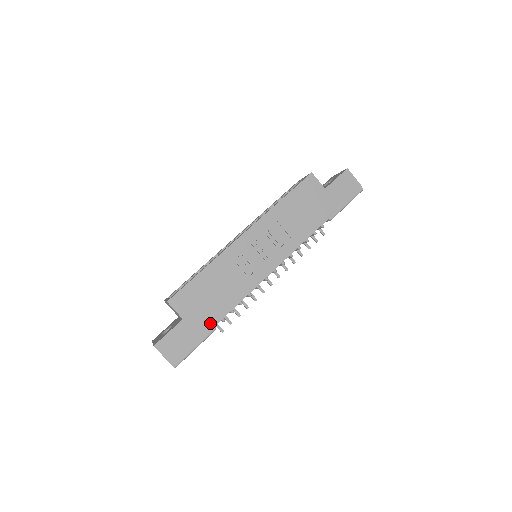
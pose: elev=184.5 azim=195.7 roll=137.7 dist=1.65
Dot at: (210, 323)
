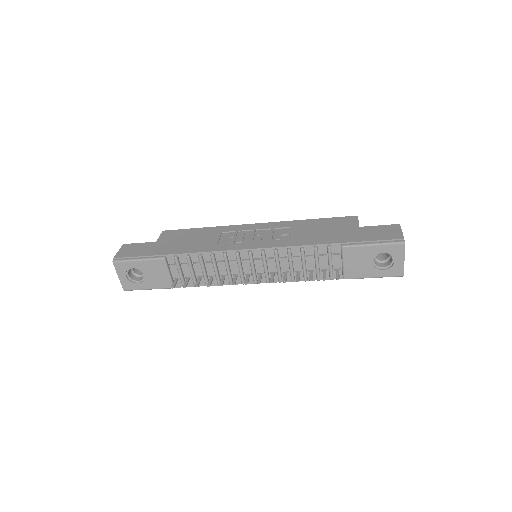
Dot at: (166, 252)
